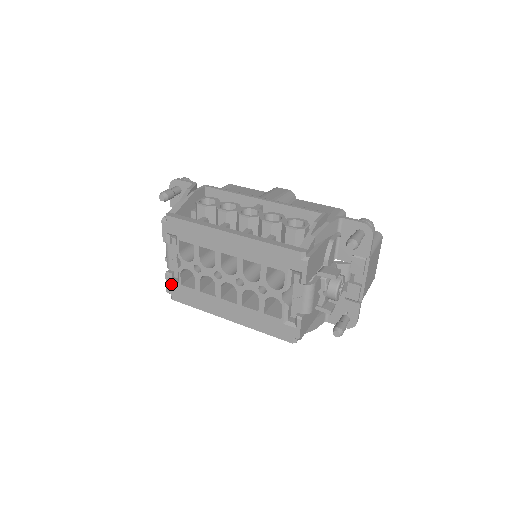
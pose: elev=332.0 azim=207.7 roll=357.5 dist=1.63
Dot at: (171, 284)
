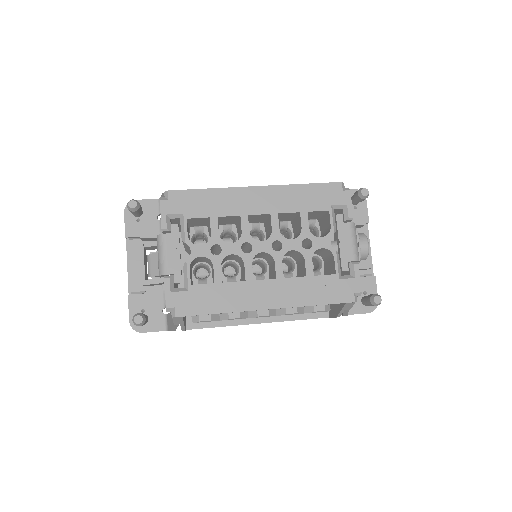
Dot at: (174, 291)
